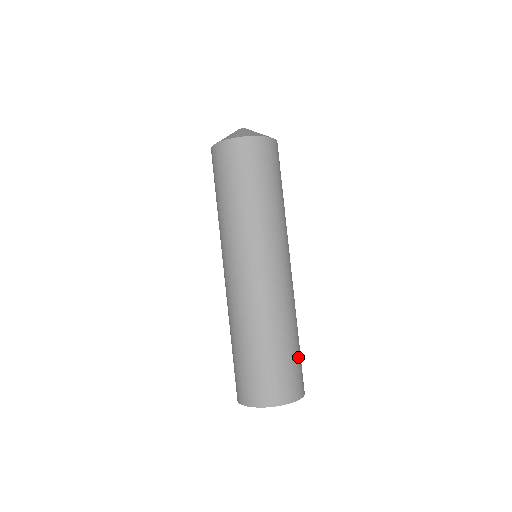
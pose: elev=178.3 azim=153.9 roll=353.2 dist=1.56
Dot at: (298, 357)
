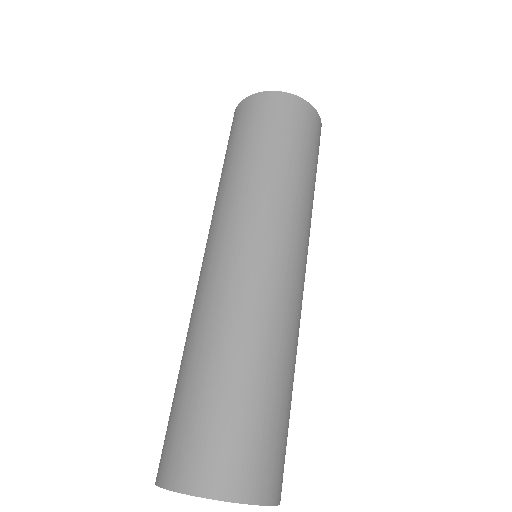
Dot at: (264, 419)
